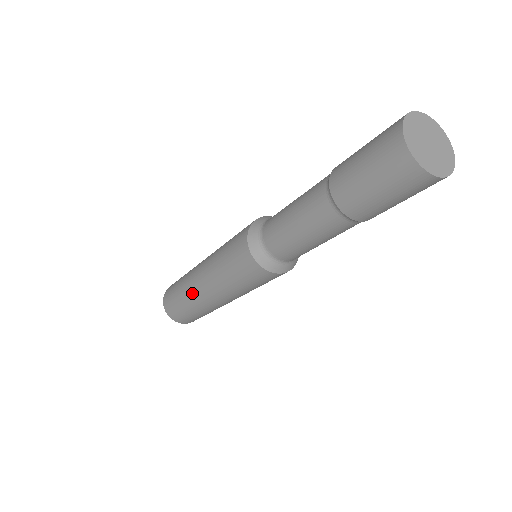
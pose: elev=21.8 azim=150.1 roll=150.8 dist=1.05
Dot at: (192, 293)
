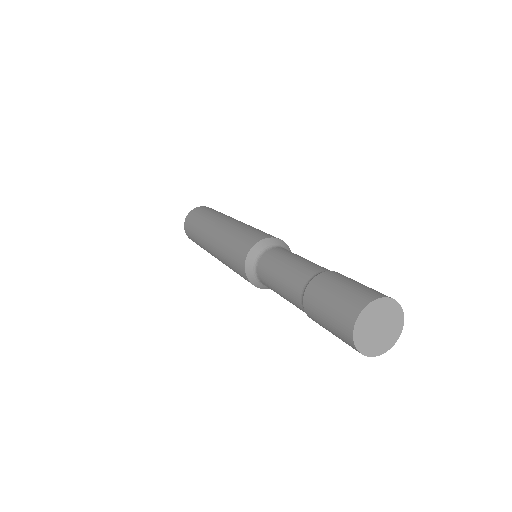
Dot at: occluded
